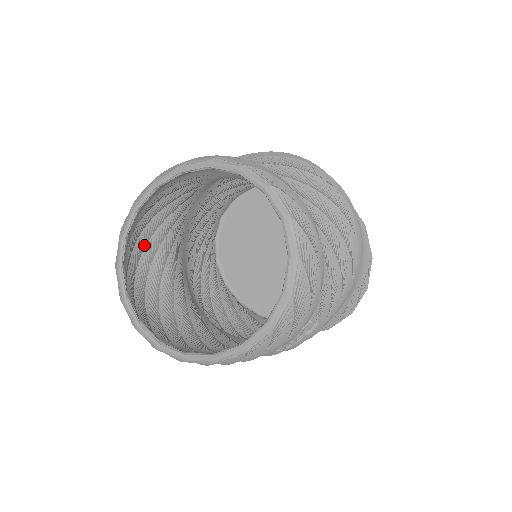
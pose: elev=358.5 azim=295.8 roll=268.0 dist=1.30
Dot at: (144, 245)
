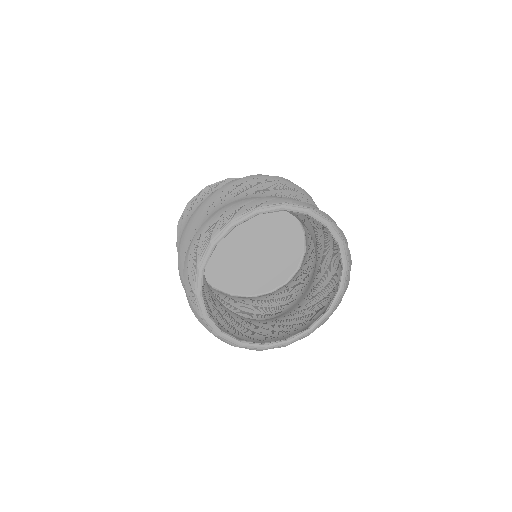
Dot at: occluded
